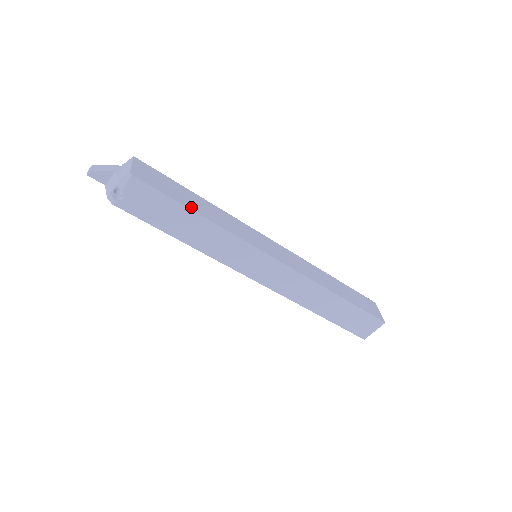
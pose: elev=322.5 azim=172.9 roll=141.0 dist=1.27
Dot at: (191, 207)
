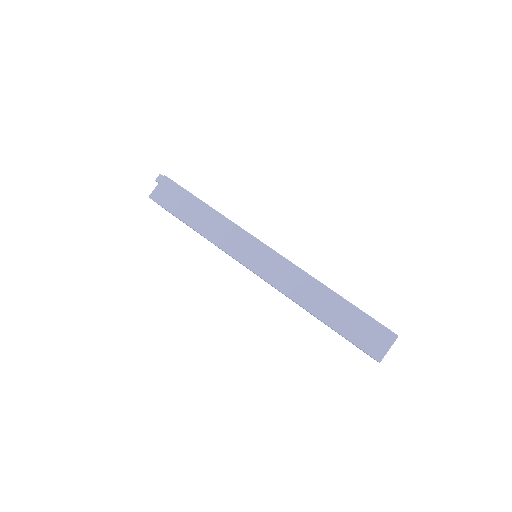
Dot at: (186, 220)
